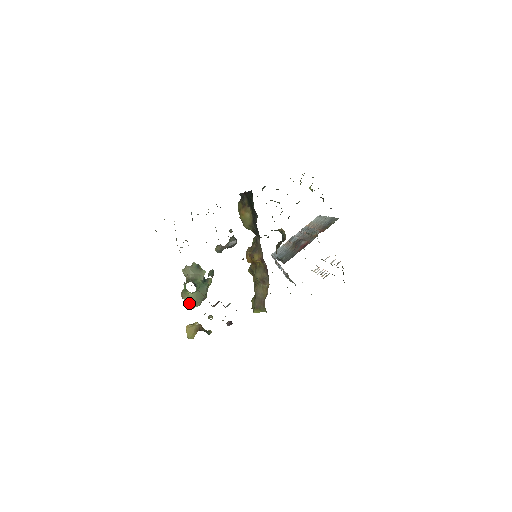
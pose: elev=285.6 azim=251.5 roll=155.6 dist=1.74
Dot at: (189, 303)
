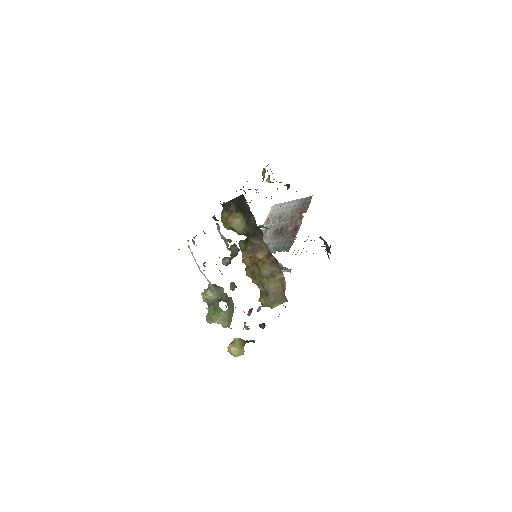
Dot at: (223, 323)
